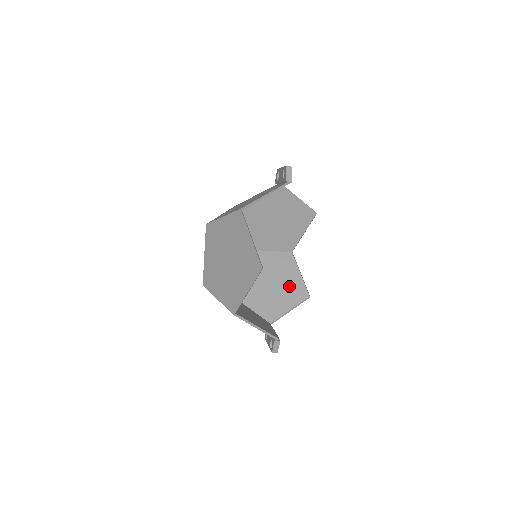
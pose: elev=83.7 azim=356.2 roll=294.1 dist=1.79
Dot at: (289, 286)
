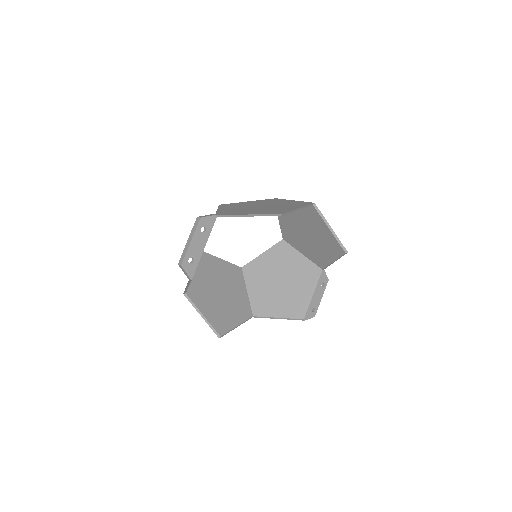
Dot at: (324, 240)
